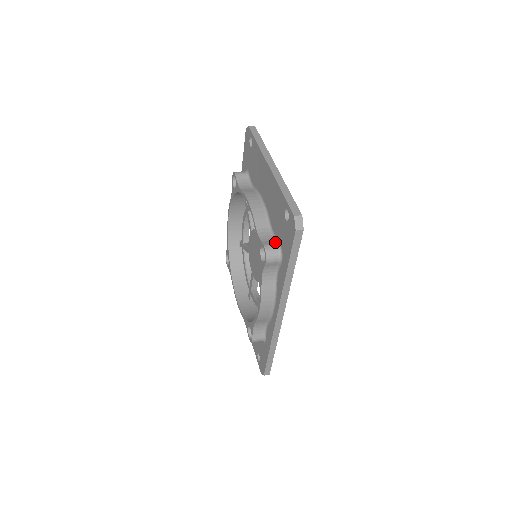
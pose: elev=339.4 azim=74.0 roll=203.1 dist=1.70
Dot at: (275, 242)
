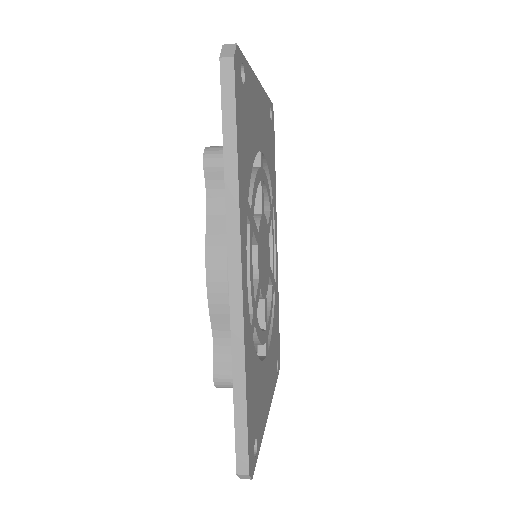
Dot at: occluded
